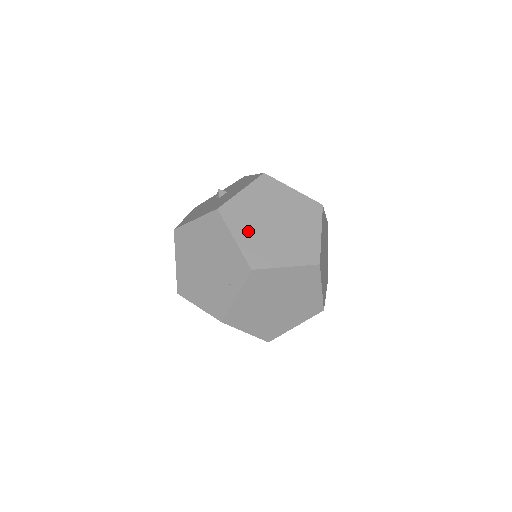
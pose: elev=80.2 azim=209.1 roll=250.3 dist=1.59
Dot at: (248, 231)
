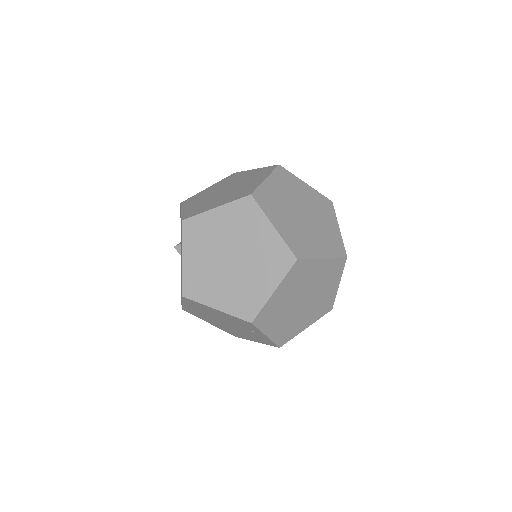
Dot at: (219, 291)
